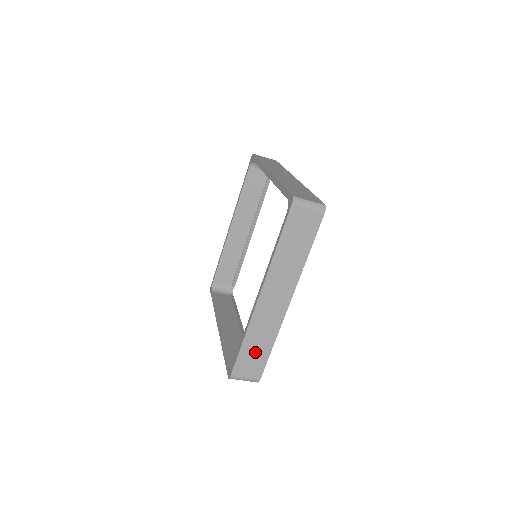
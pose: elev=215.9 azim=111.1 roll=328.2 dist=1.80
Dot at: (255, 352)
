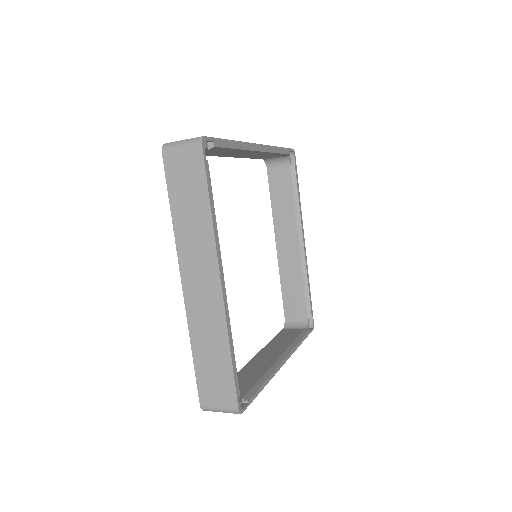
Dot at: (213, 365)
